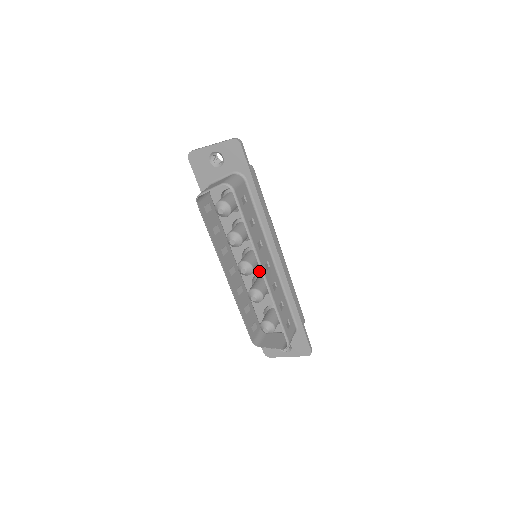
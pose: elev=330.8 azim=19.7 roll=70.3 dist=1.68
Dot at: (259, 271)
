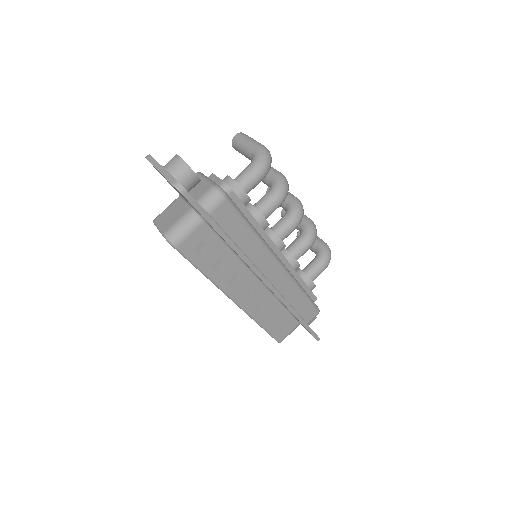
Dot at: occluded
